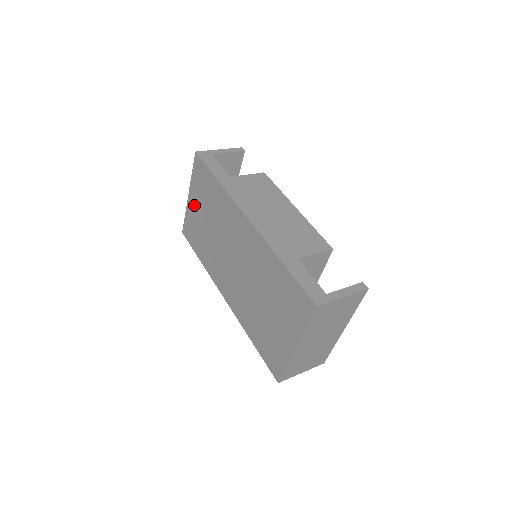
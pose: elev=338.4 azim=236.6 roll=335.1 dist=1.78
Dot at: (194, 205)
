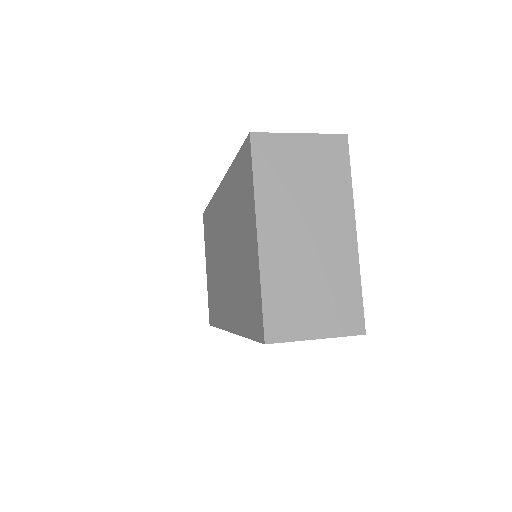
Dot at: (208, 269)
